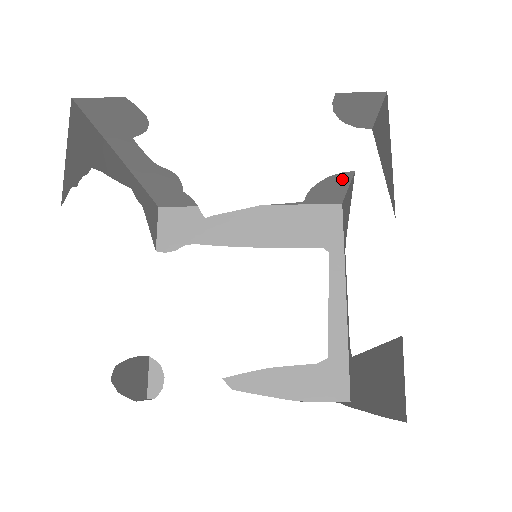
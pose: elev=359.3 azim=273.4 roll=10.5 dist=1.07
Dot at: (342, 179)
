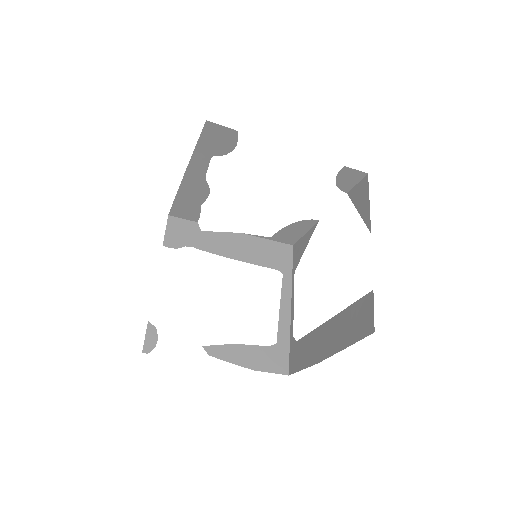
Dot at: (307, 225)
